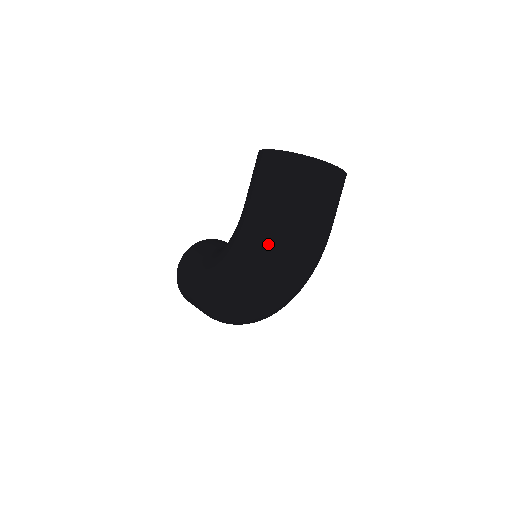
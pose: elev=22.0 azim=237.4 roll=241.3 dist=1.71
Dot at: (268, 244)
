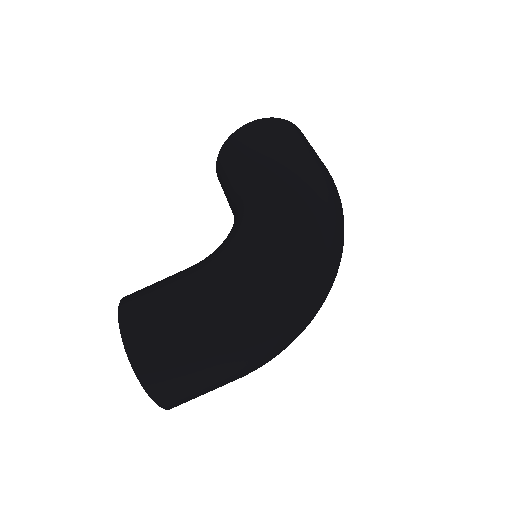
Dot at: (320, 180)
